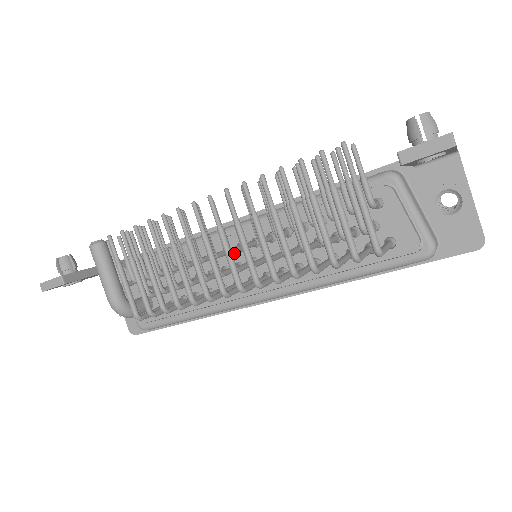
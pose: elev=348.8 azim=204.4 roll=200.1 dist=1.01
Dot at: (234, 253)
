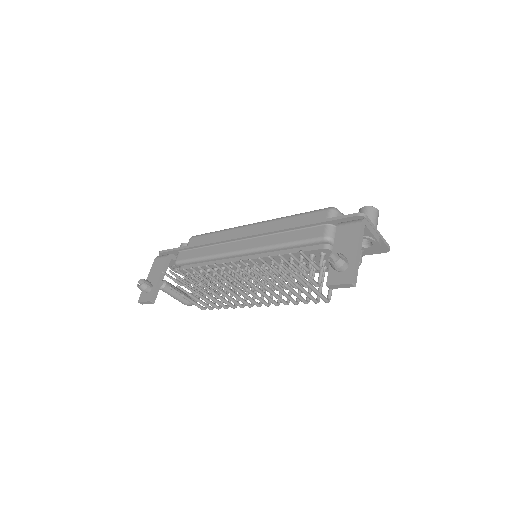
Dot at: (244, 266)
